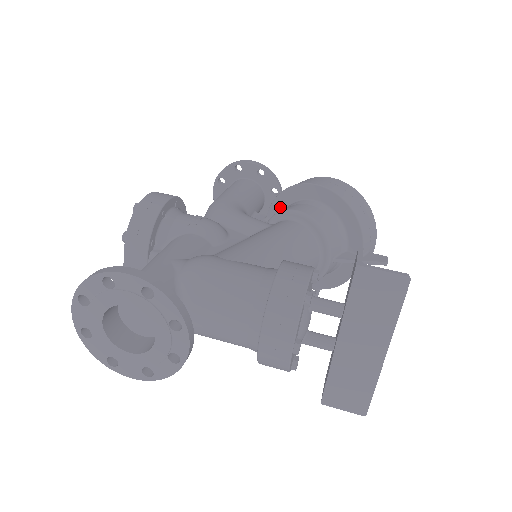
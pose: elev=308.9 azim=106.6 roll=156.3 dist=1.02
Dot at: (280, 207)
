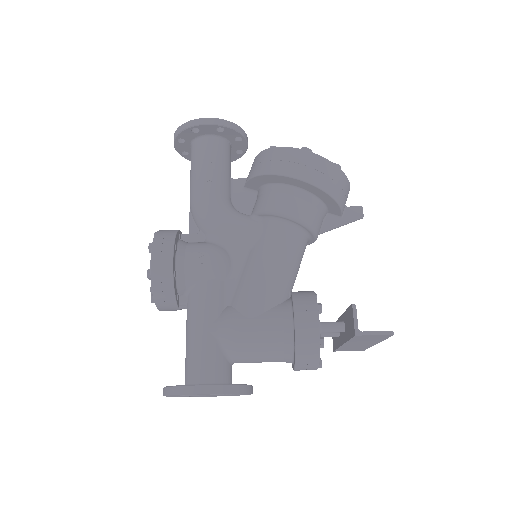
Dot at: (257, 184)
